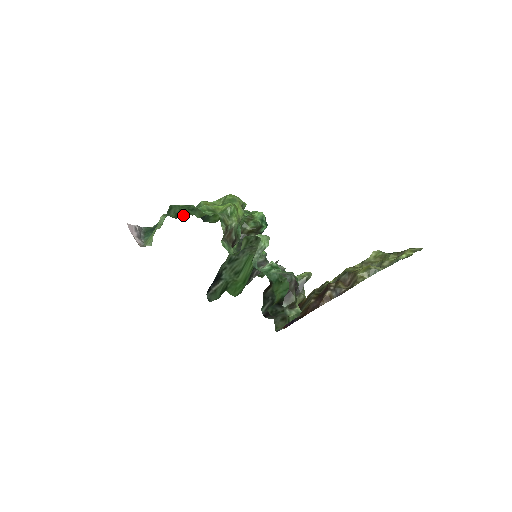
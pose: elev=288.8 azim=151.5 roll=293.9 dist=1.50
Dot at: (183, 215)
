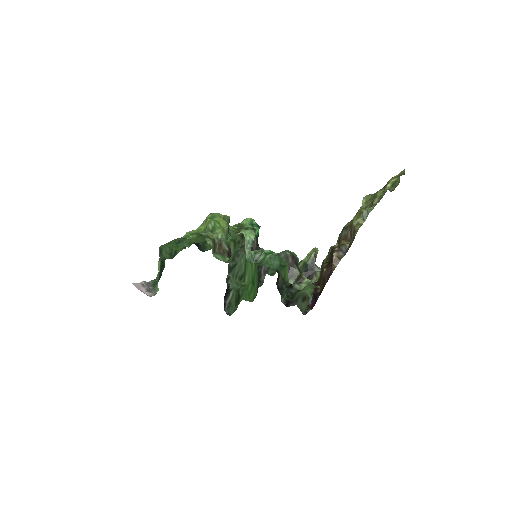
Dot at: (177, 253)
